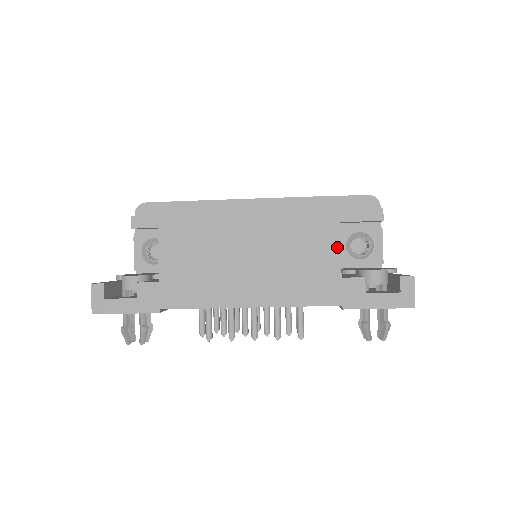
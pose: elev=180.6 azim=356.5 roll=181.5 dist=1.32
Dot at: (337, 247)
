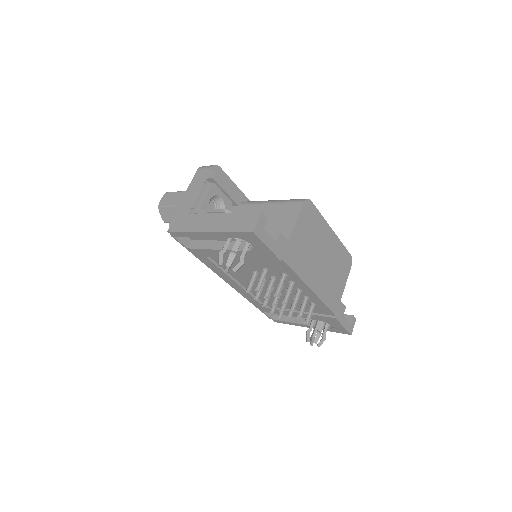
Dot at: (345, 284)
